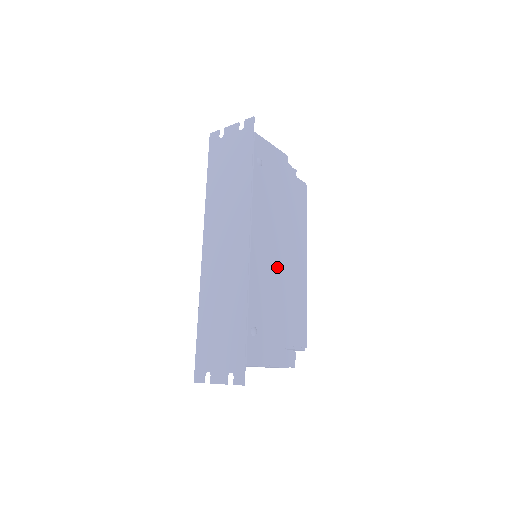
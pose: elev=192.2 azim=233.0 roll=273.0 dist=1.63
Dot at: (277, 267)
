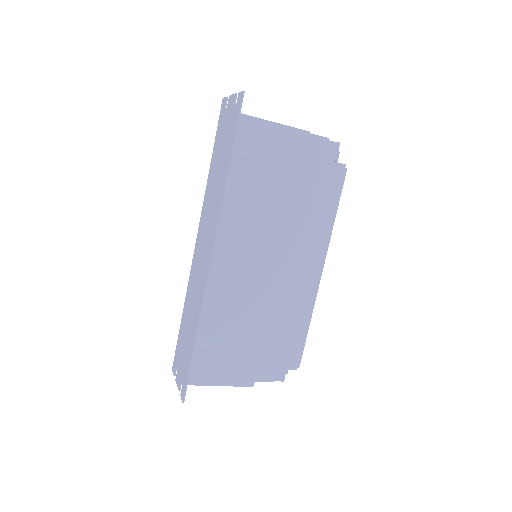
Dot at: (258, 283)
